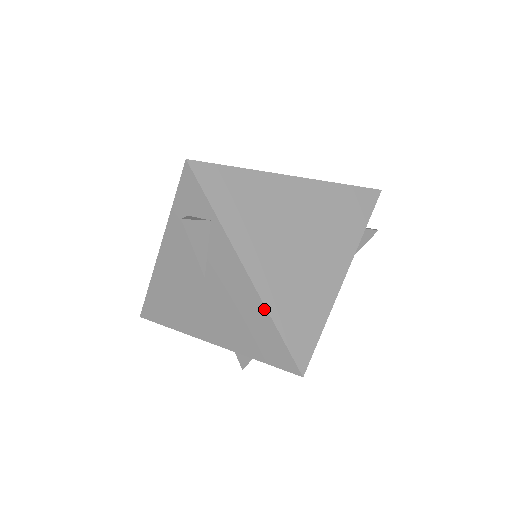
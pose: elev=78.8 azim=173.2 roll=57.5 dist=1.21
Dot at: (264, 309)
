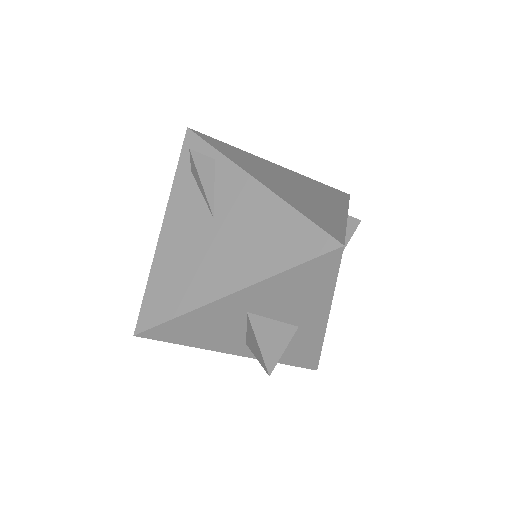
Dot at: (282, 202)
